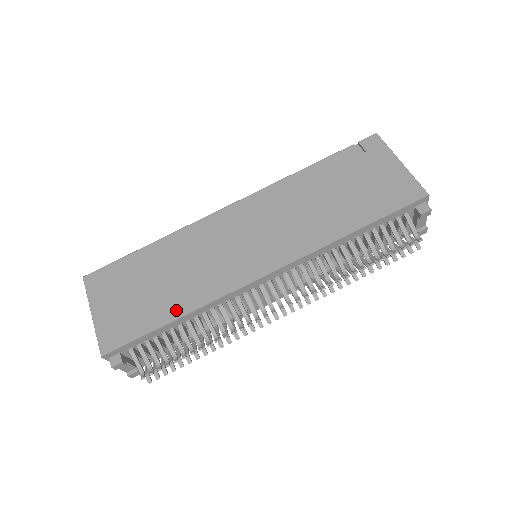
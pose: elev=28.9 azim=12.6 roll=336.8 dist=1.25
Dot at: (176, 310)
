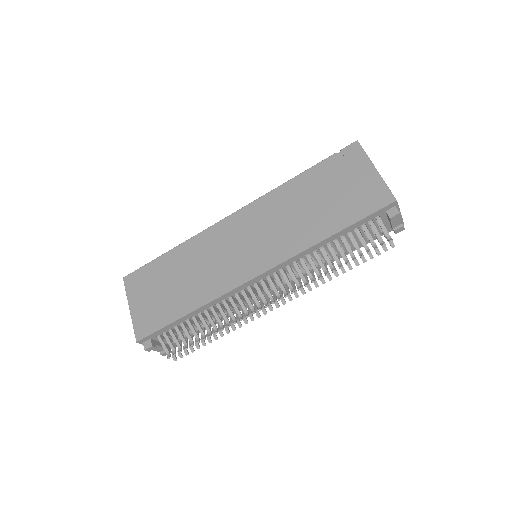
Dot at: (189, 306)
